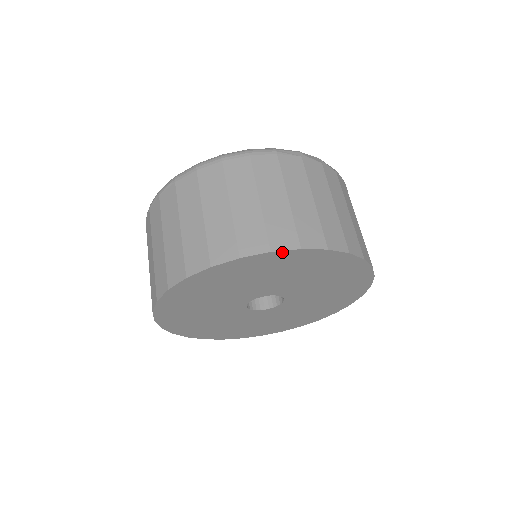
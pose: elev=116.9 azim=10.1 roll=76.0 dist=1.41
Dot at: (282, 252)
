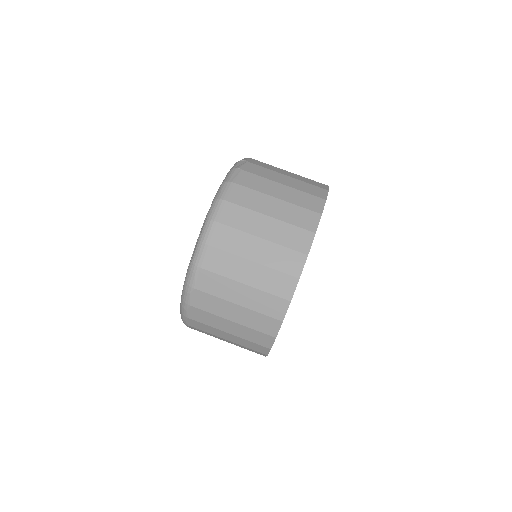
Dot at: (317, 227)
